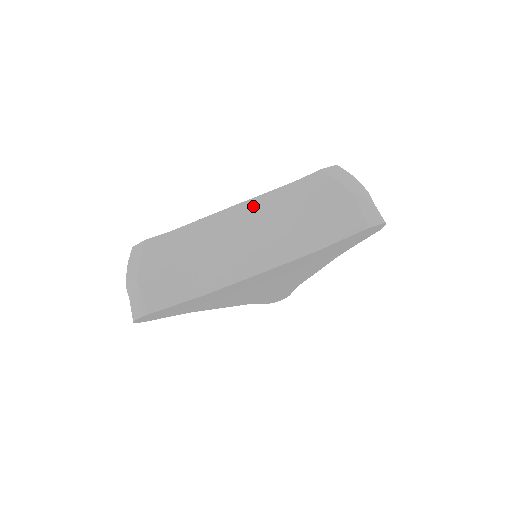
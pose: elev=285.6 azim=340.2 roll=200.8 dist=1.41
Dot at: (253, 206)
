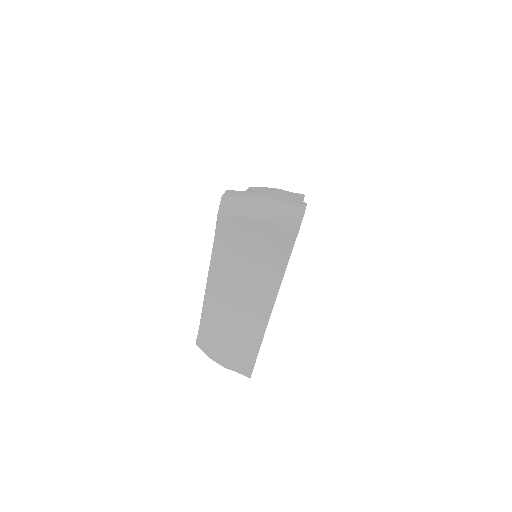
Dot at: (216, 274)
